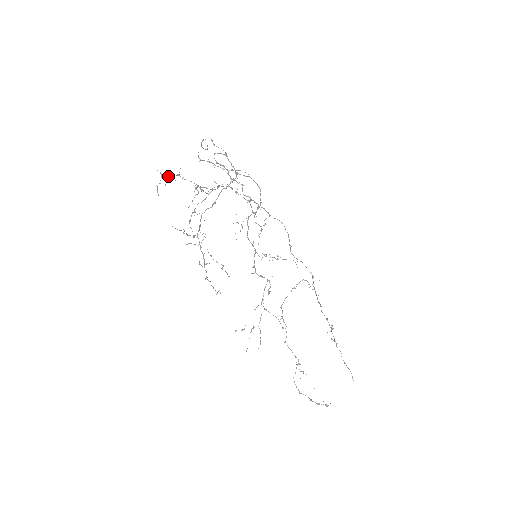
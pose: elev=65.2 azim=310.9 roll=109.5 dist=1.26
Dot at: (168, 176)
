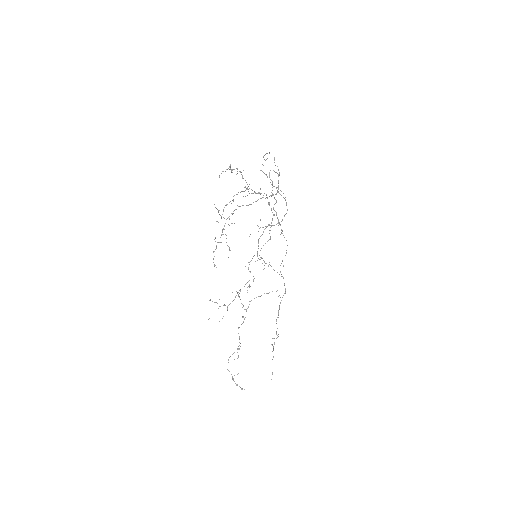
Dot at: (234, 169)
